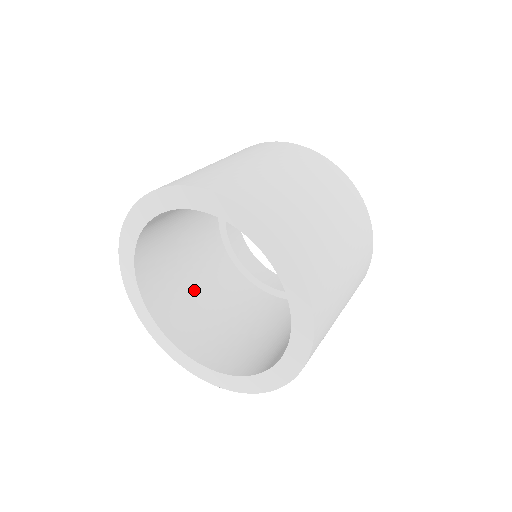
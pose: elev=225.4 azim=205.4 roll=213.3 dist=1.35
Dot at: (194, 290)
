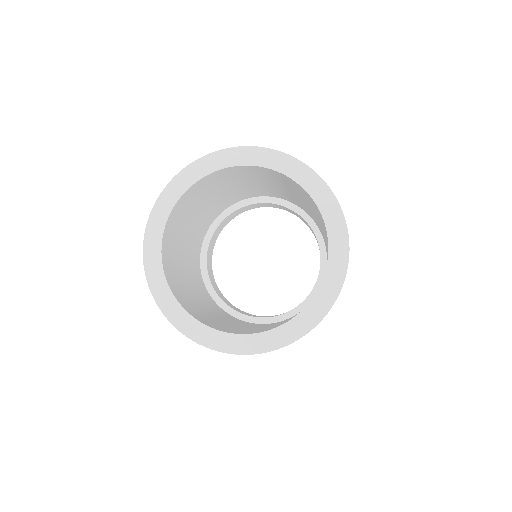
Dot at: (196, 300)
